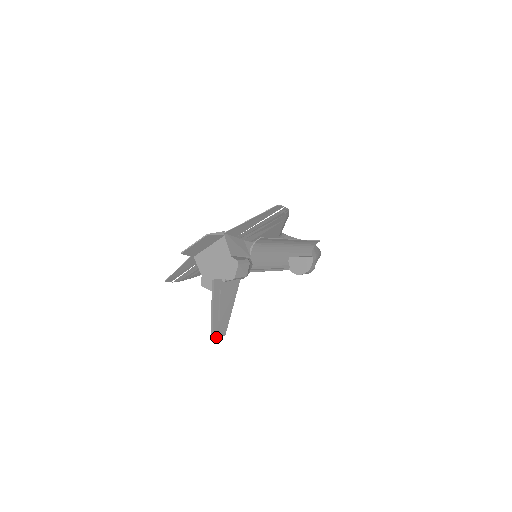
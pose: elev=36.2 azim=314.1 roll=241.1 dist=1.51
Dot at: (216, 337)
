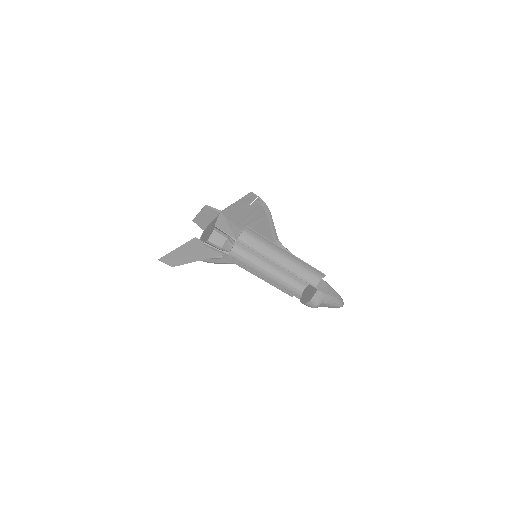
Dot at: (163, 261)
